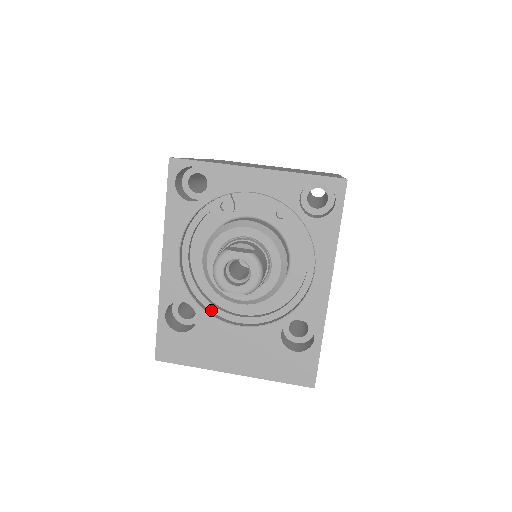
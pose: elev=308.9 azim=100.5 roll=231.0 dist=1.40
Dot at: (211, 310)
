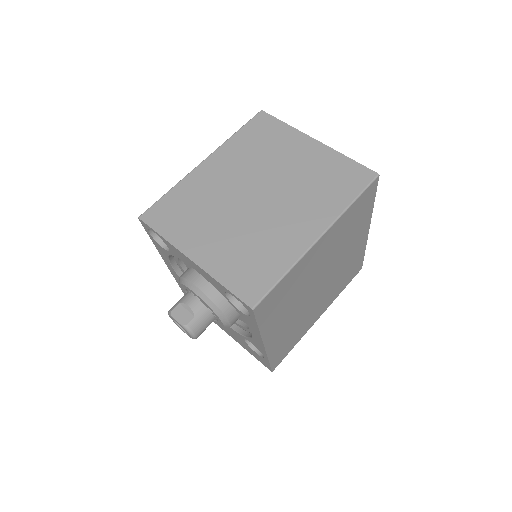
Dot at: occluded
